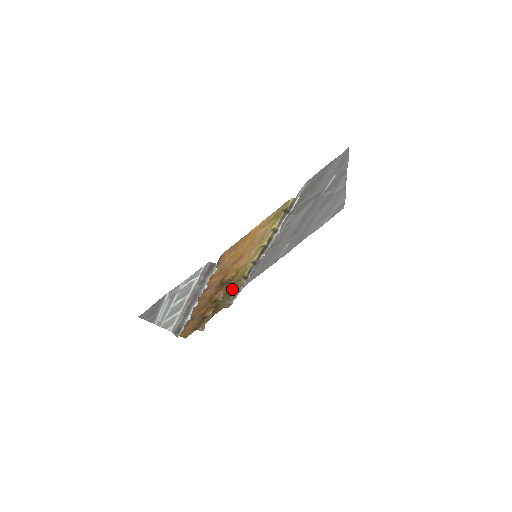
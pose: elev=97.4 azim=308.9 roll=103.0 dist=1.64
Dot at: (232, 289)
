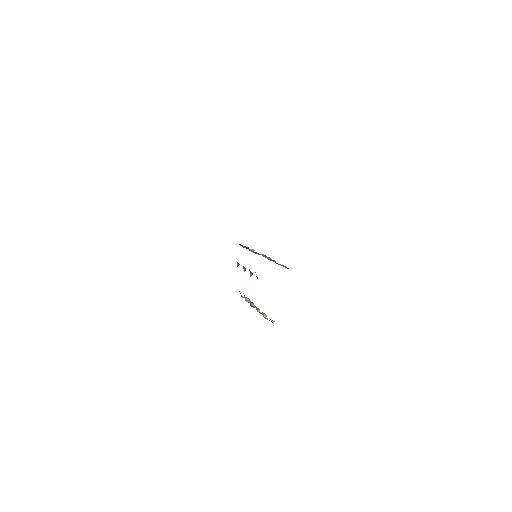
Dot at: occluded
